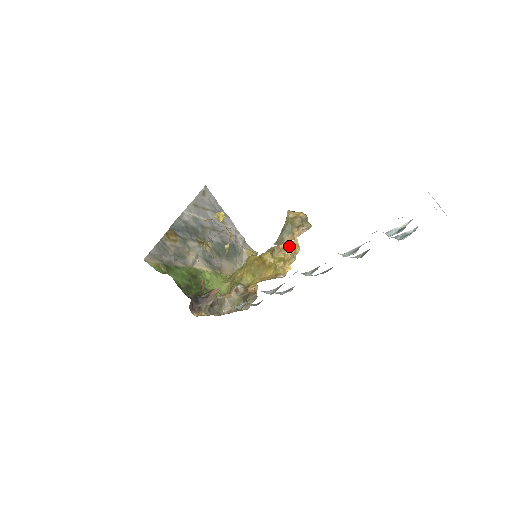
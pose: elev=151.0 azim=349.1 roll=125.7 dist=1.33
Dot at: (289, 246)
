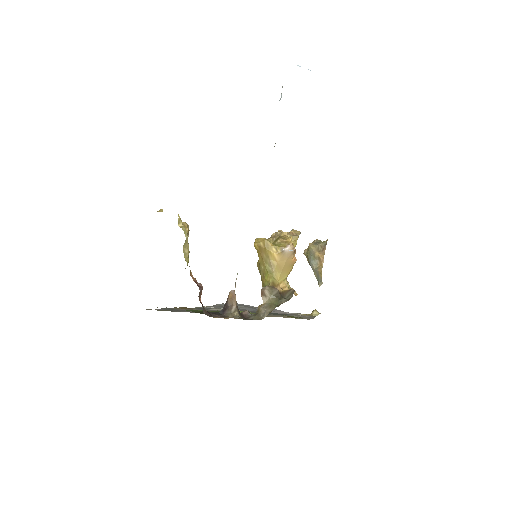
Dot at: occluded
